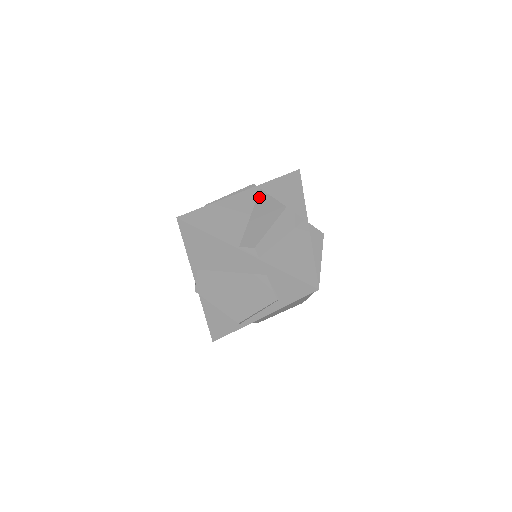
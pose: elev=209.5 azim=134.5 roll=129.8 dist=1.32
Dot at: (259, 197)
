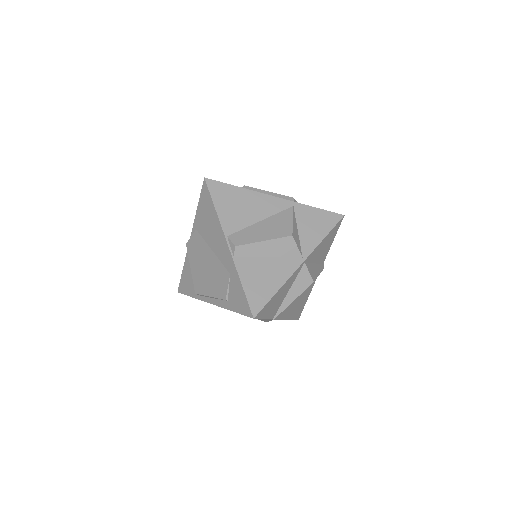
Dot at: (284, 211)
